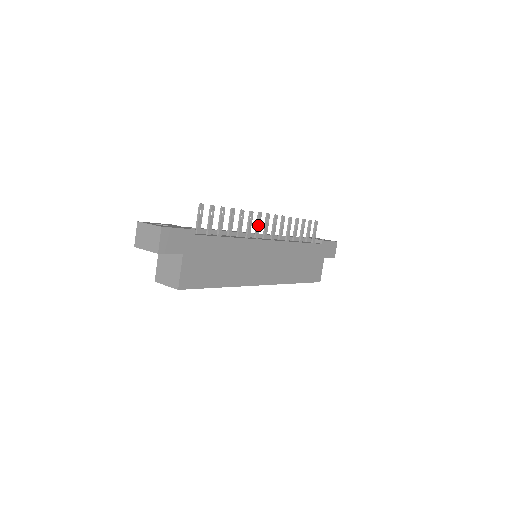
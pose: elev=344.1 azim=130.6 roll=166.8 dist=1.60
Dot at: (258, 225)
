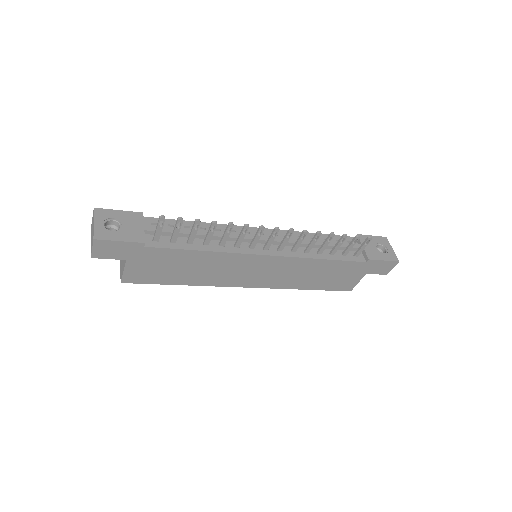
Dot at: (256, 237)
